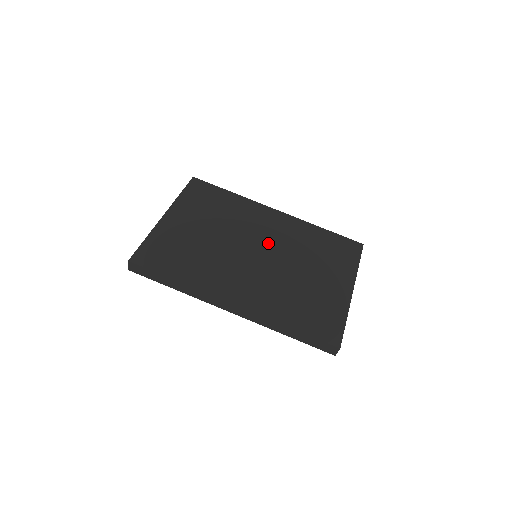
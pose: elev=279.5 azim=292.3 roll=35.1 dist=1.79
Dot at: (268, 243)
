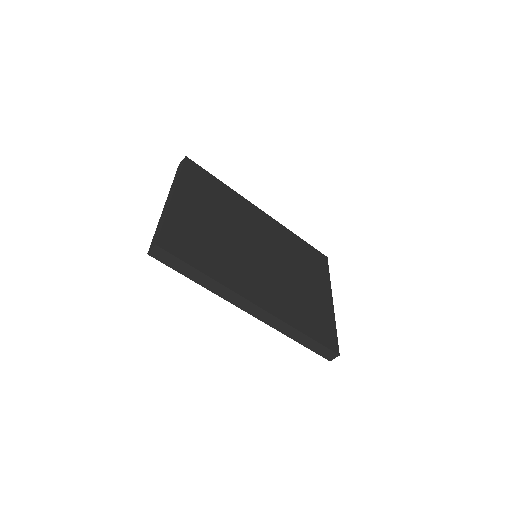
Dot at: (265, 244)
